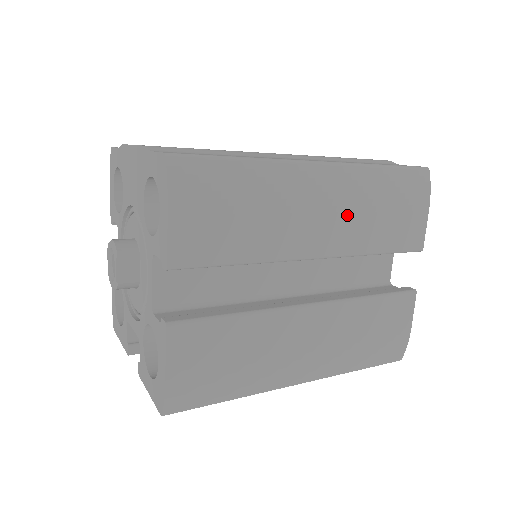
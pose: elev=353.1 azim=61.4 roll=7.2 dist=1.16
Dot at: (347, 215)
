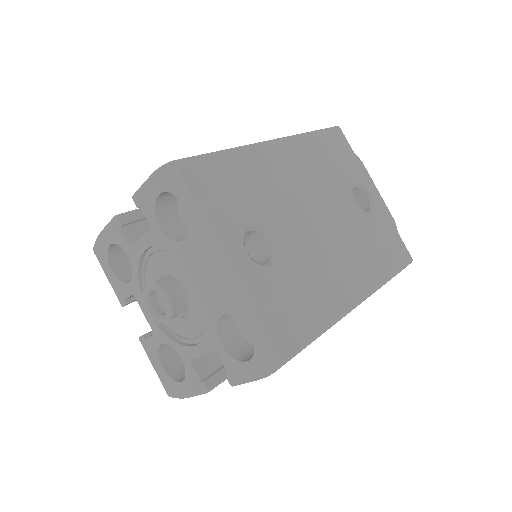
Dot at: occluded
